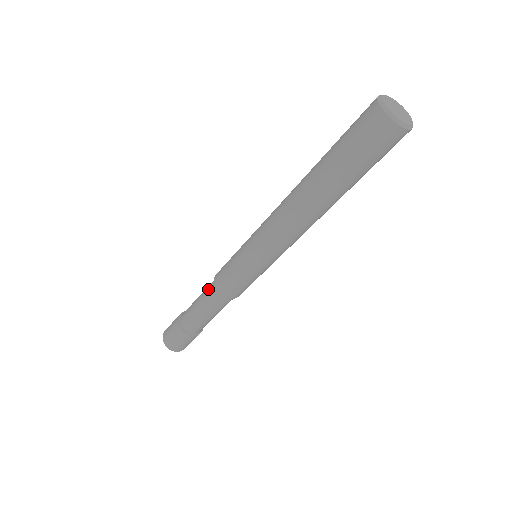
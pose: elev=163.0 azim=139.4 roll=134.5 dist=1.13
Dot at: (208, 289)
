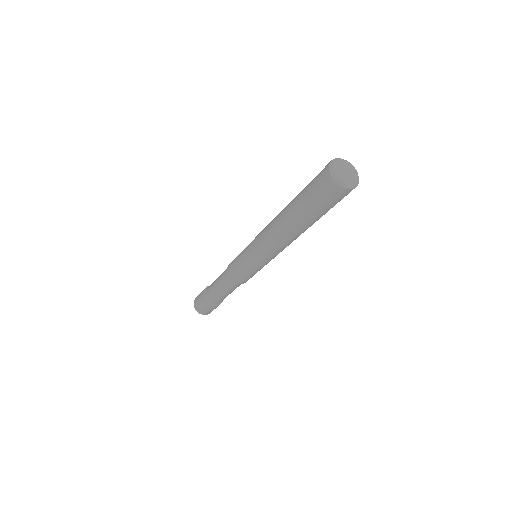
Dot at: (224, 281)
